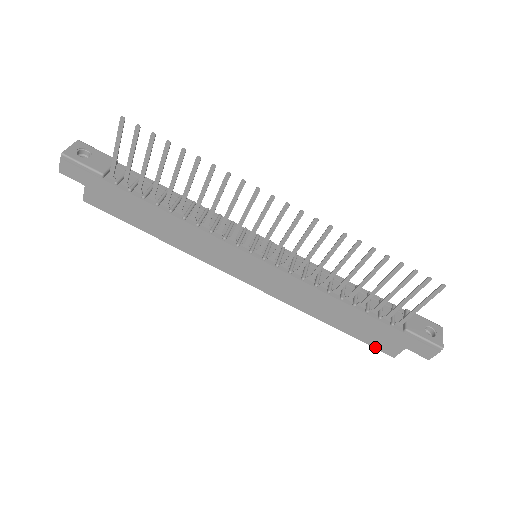
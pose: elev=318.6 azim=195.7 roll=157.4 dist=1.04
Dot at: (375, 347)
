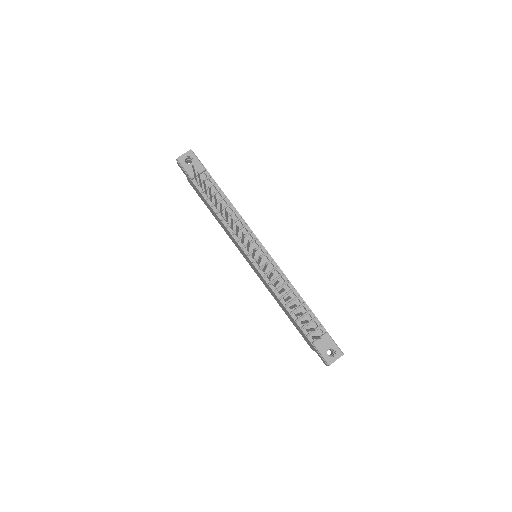
Dot at: (304, 339)
